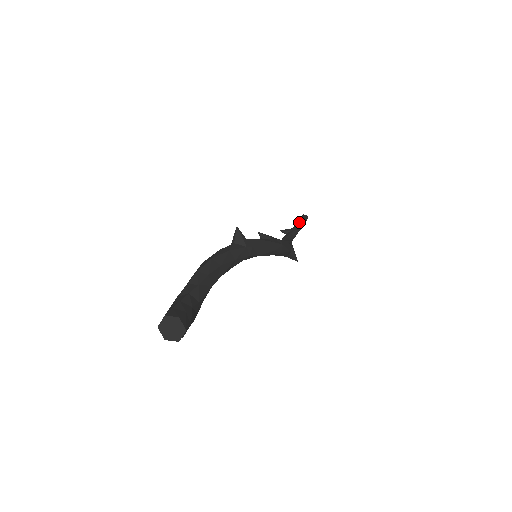
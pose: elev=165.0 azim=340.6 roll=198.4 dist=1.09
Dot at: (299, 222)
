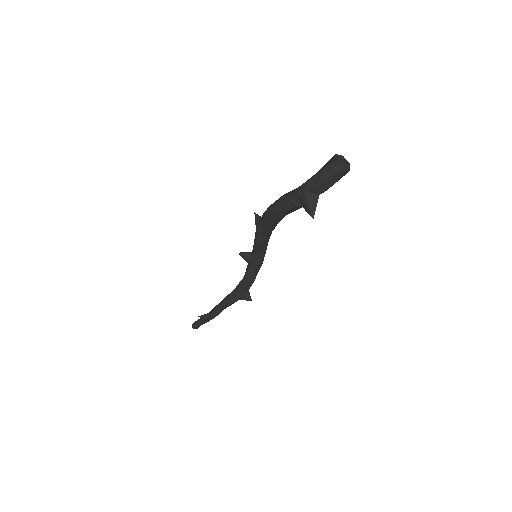
Dot at: occluded
